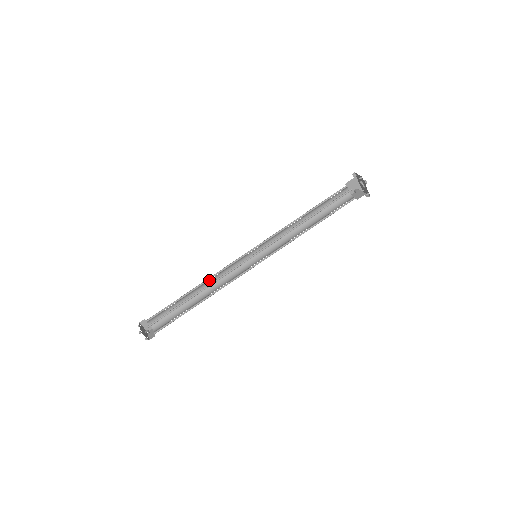
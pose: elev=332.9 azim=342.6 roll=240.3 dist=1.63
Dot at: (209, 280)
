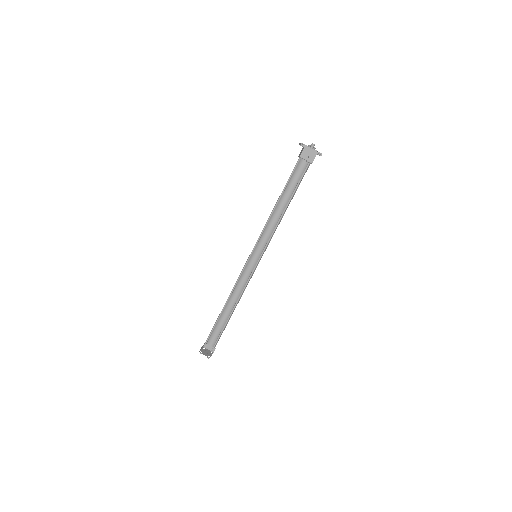
Dot at: (234, 292)
